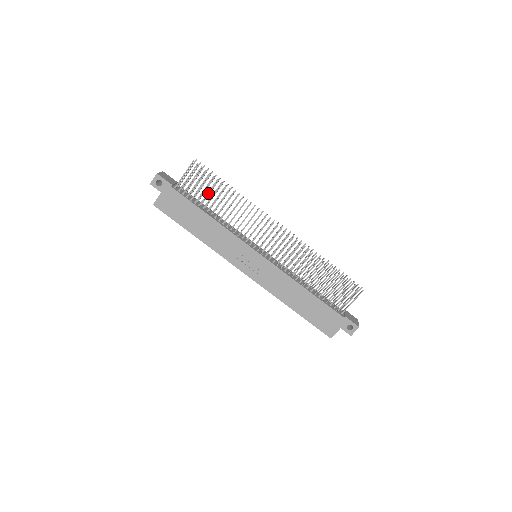
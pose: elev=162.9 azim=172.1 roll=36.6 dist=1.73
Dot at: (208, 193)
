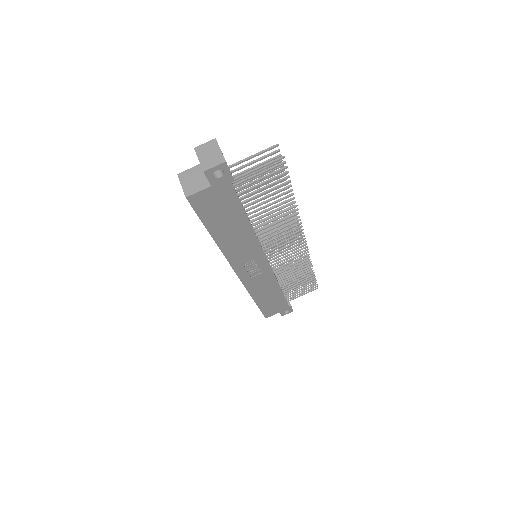
Dot at: (267, 197)
